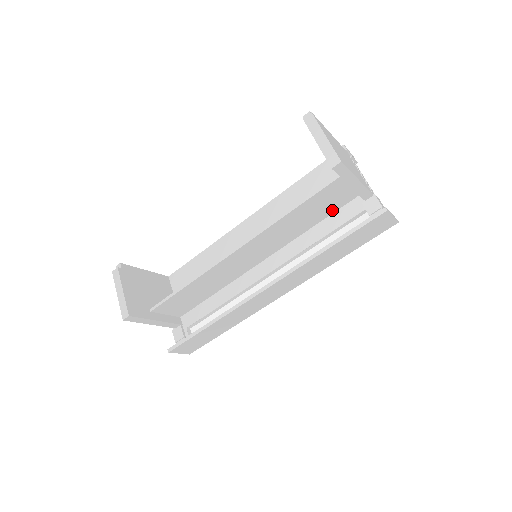
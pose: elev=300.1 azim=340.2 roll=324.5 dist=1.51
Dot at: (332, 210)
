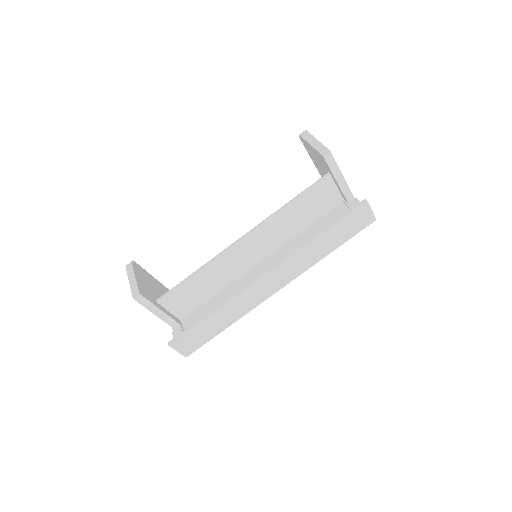
Dot at: (321, 213)
